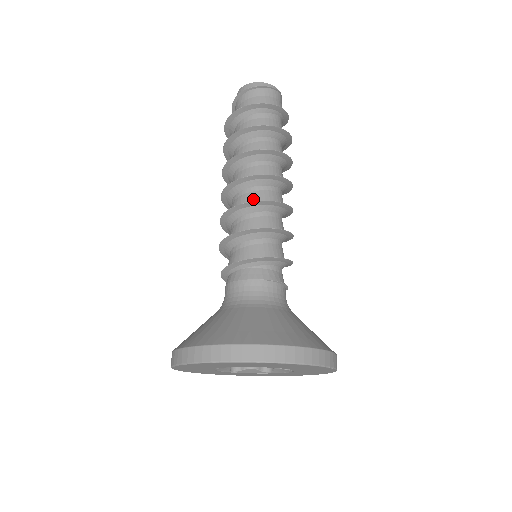
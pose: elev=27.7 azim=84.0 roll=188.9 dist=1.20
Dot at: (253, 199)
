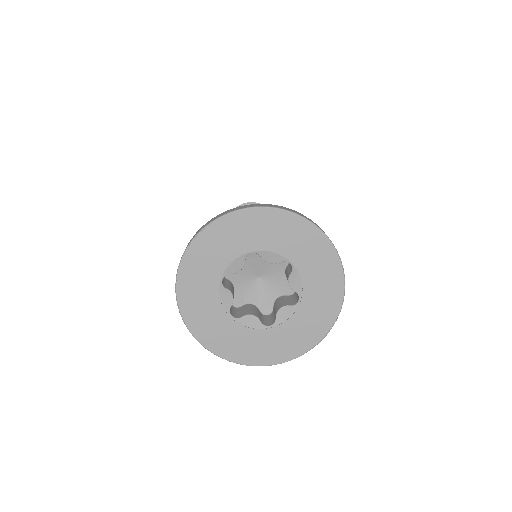
Dot at: occluded
